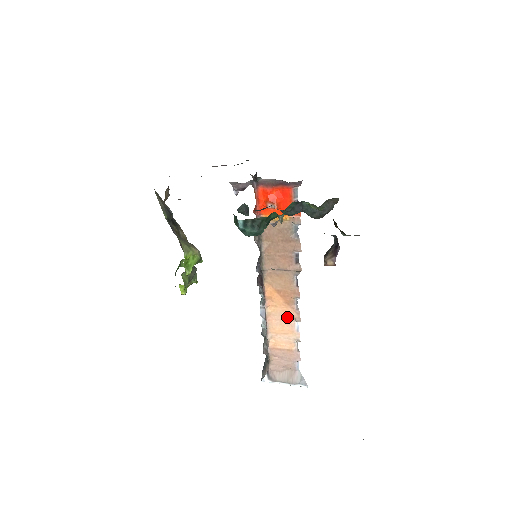
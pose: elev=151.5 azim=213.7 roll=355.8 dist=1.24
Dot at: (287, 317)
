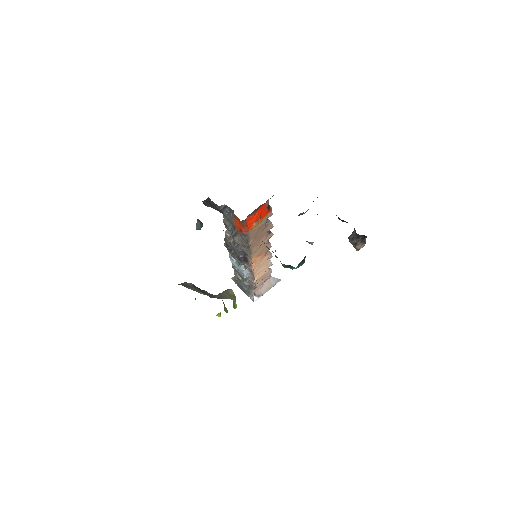
Dot at: (264, 262)
